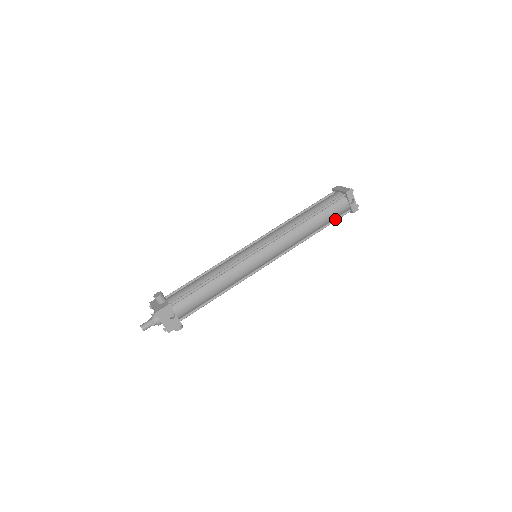
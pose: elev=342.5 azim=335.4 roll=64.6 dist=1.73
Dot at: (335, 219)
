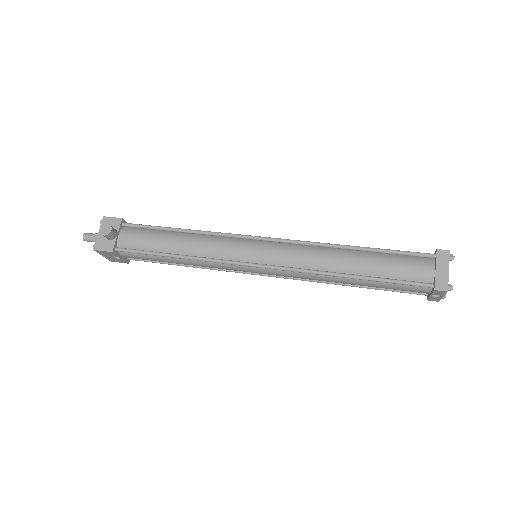
Dot at: (394, 290)
